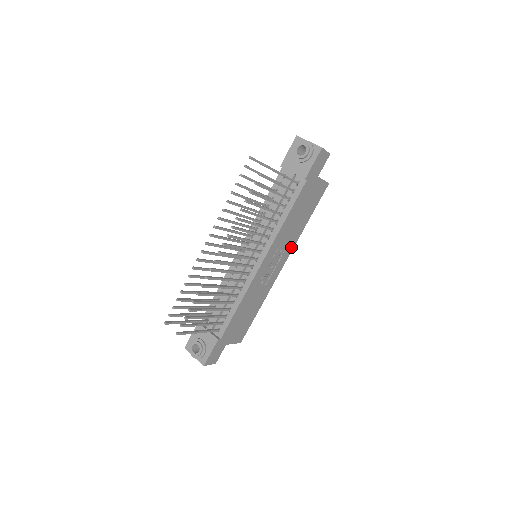
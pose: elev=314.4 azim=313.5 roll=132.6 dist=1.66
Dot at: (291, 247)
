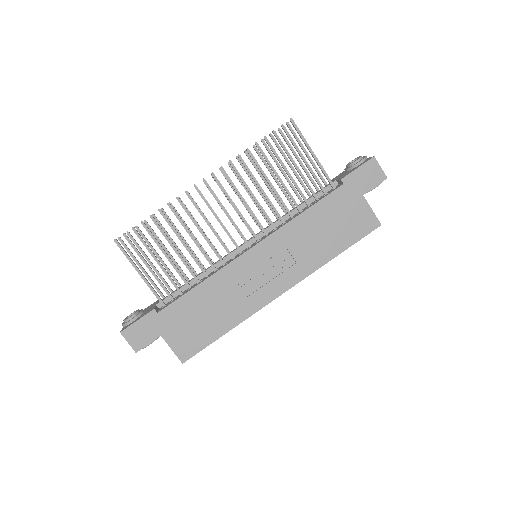
Dot at: (302, 273)
